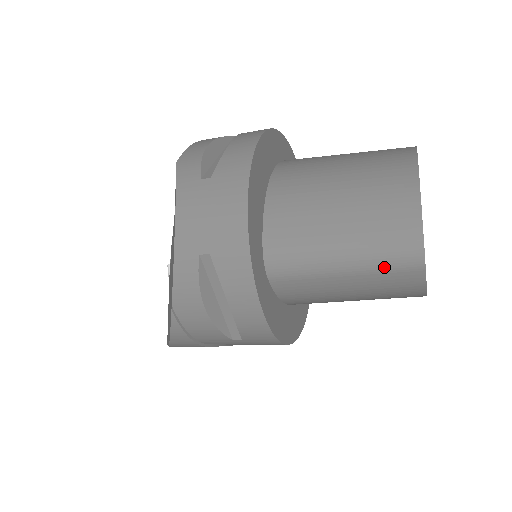
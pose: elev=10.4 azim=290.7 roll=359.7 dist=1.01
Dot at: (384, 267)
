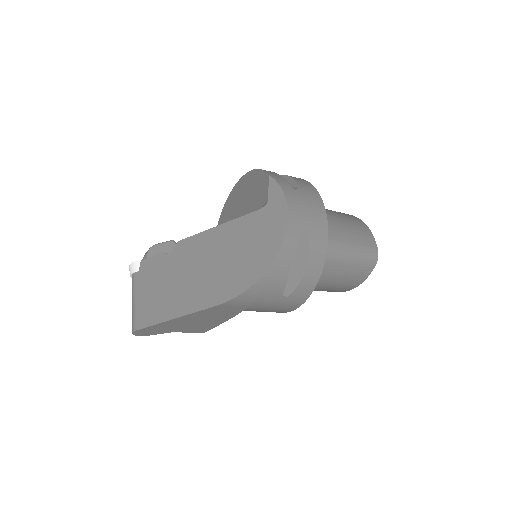
Dot at: (363, 261)
